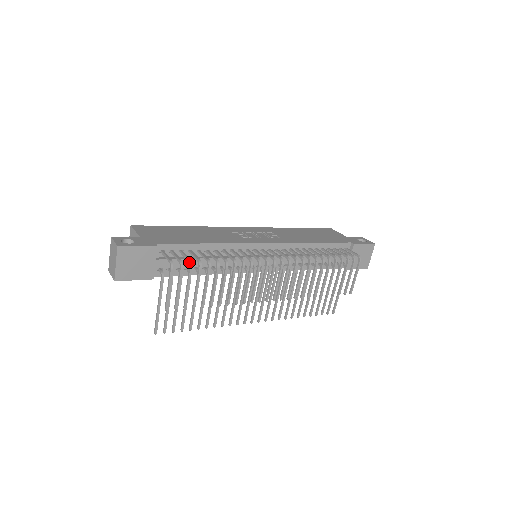
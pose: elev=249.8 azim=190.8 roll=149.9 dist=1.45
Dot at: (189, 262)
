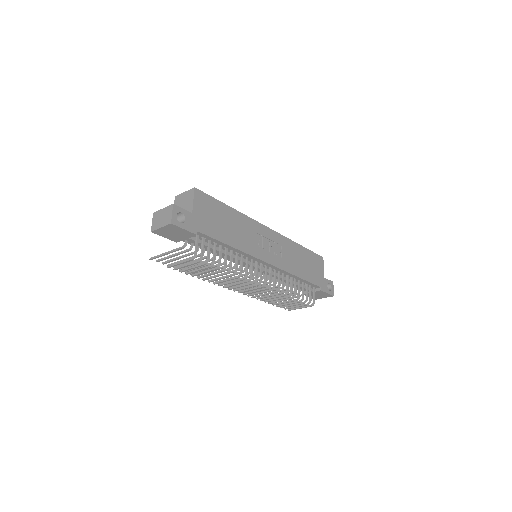
Dot at: (207, 261)
